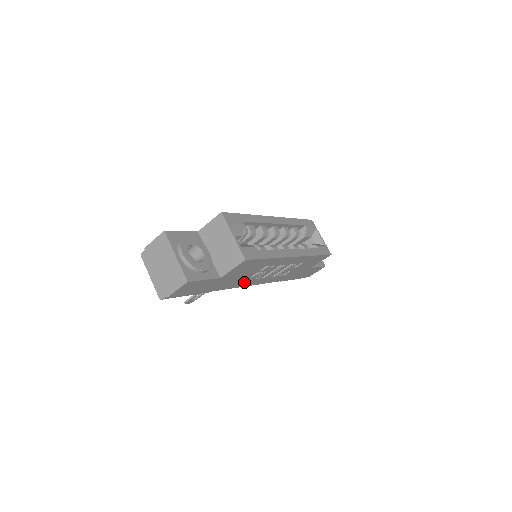
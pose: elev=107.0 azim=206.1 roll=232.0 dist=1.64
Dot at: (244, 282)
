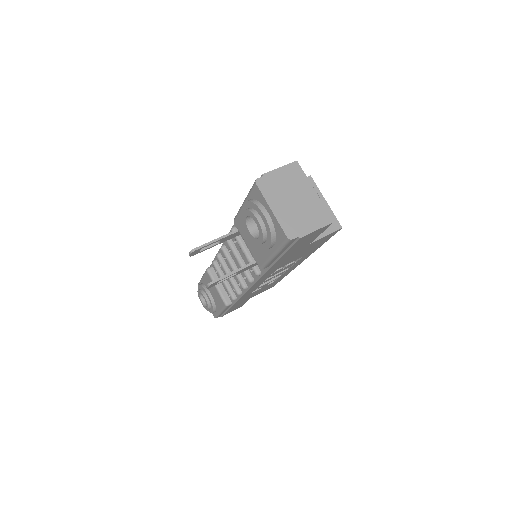
Dot at: (268, 274)
